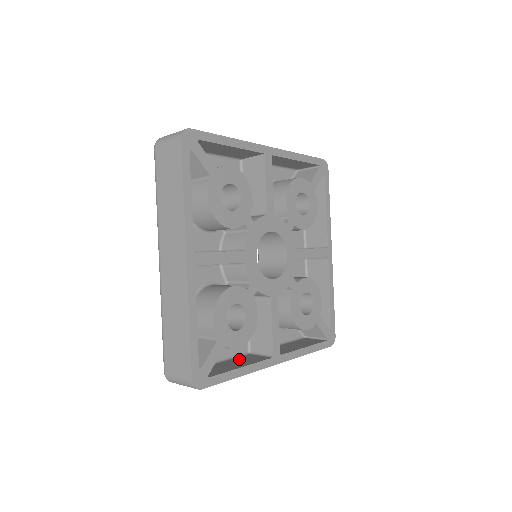
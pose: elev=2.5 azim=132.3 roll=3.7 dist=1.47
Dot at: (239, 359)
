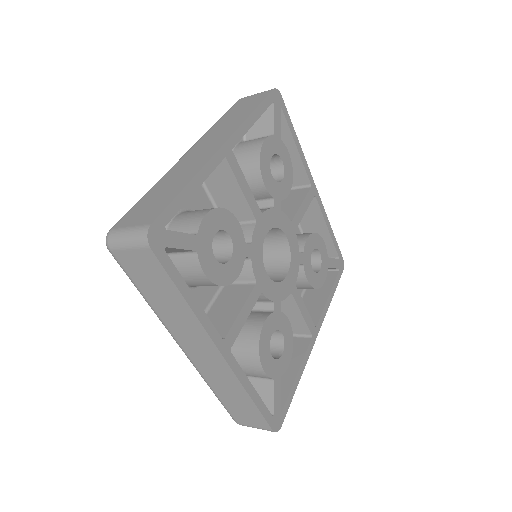
Dot at: occluded
